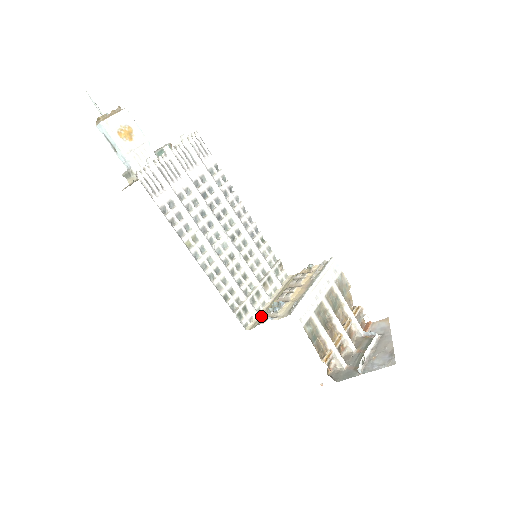
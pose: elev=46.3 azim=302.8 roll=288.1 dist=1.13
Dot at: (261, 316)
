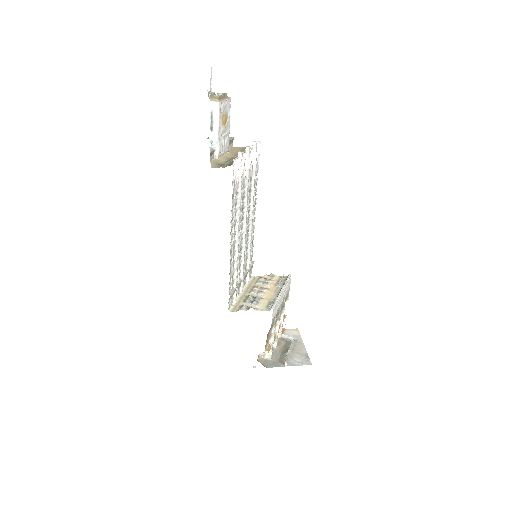
Dot at: (239, 303)
